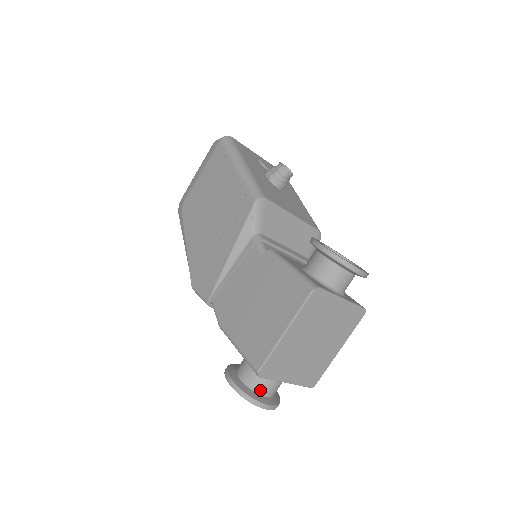
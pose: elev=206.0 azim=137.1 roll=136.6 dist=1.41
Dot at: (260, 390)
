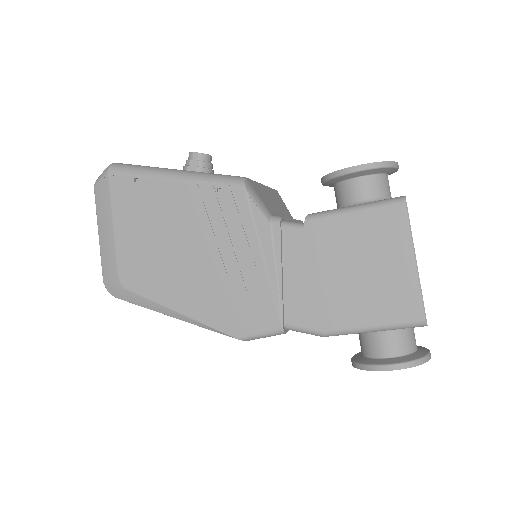
Dot at: (413, 347)
